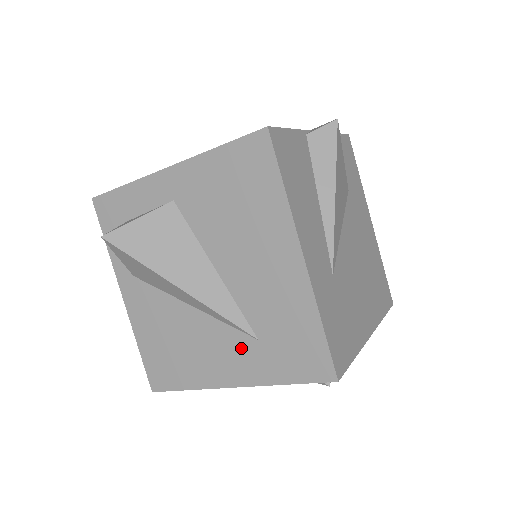
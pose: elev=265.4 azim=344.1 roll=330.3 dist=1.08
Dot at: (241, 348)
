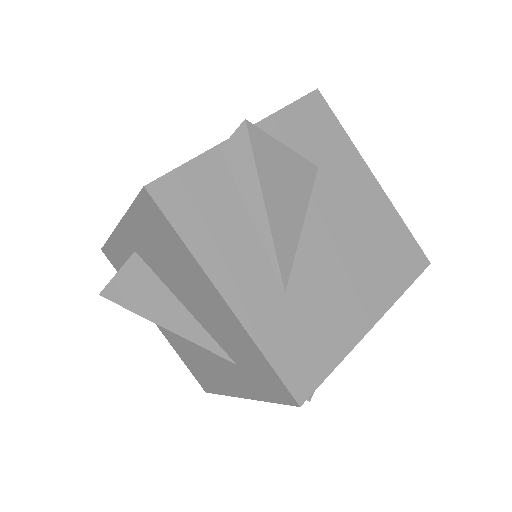
Dot at: (231, 369)
